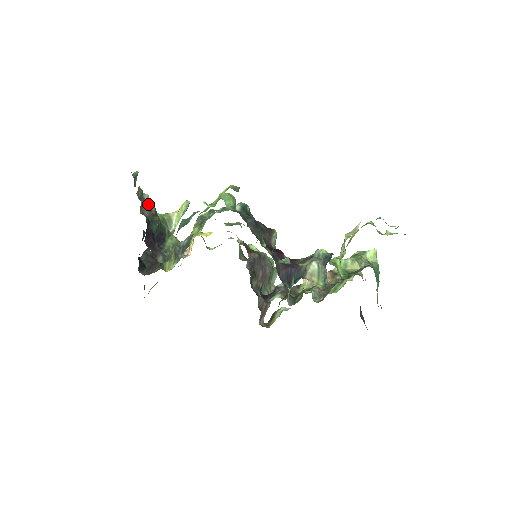
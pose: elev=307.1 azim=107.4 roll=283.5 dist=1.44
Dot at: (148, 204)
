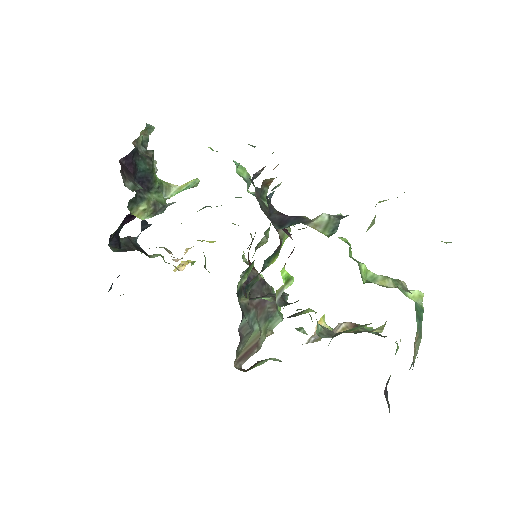
Dot at: occluded
